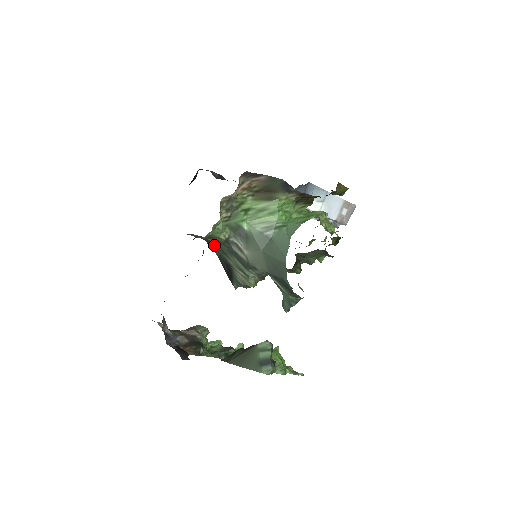
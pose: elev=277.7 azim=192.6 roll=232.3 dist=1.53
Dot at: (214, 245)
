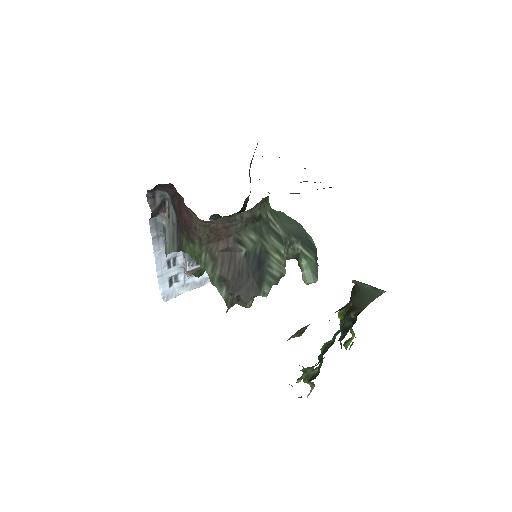
Dot at: (254, 227)
